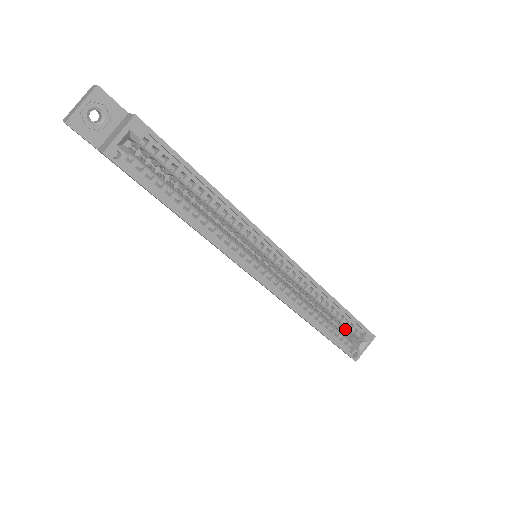
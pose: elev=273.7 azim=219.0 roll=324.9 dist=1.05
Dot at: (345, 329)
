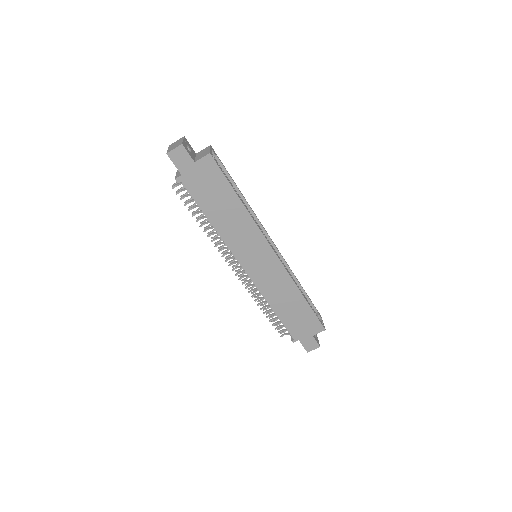
Dot at: occluded
